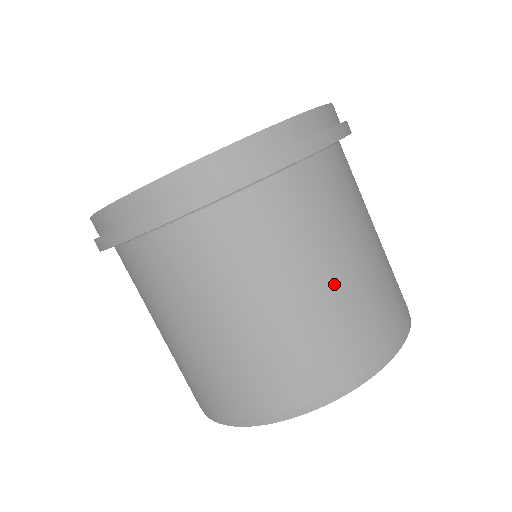
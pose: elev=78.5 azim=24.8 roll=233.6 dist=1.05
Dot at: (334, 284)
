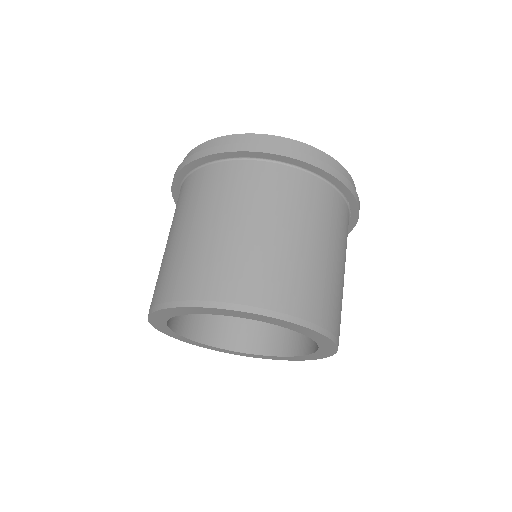
Dot at: (337, 268)
